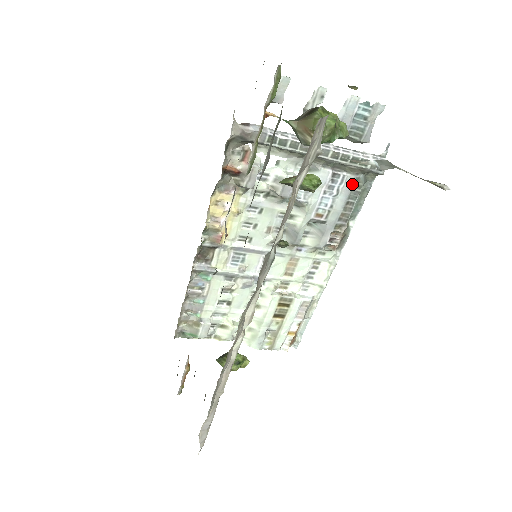
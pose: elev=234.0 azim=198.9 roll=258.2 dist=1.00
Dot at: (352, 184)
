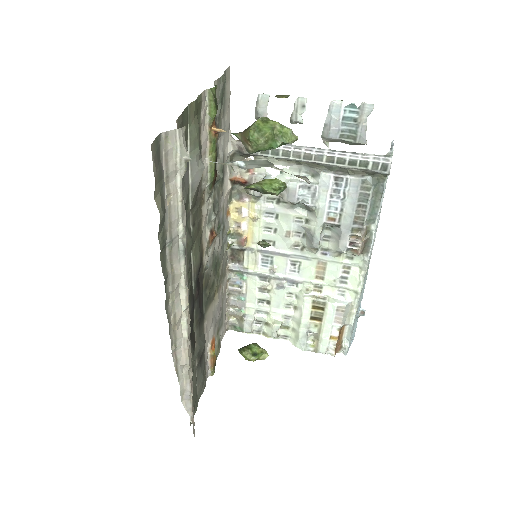
Dot at: (358, 186)
